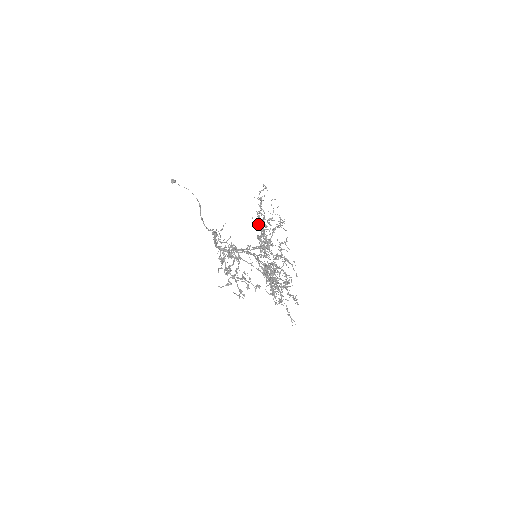
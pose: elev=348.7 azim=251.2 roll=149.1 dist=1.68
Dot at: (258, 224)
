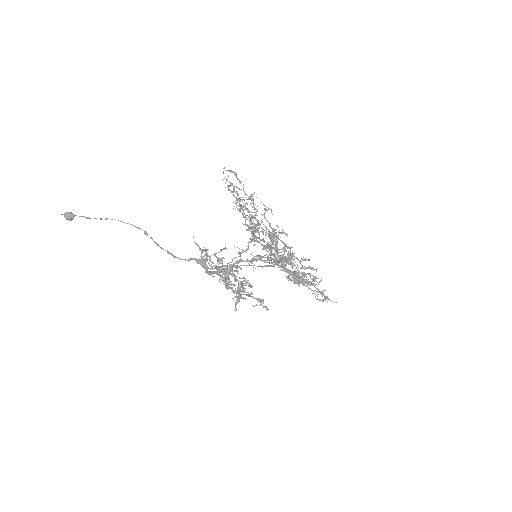
Dot at: (273, 236)
